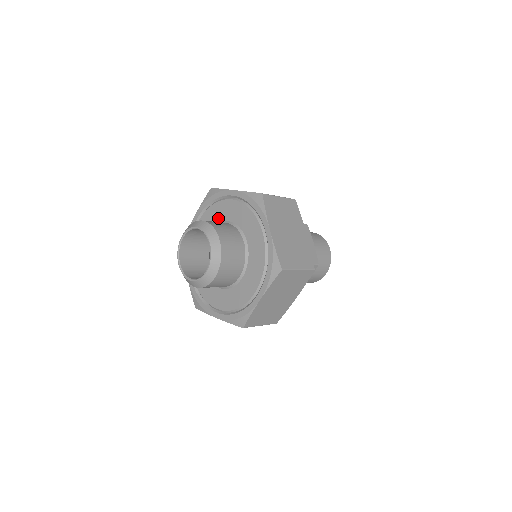
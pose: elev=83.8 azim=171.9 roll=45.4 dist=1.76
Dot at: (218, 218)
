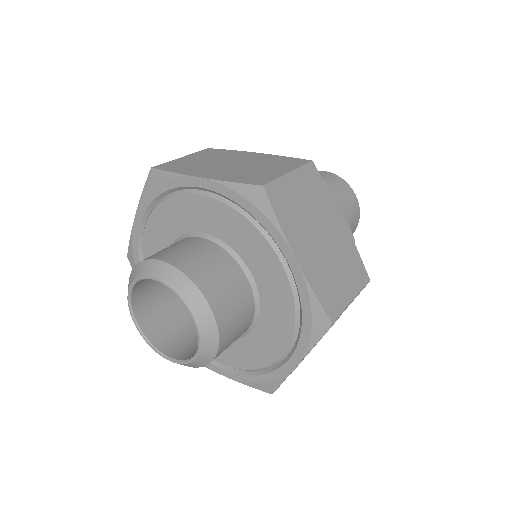
Dot at: occluded
